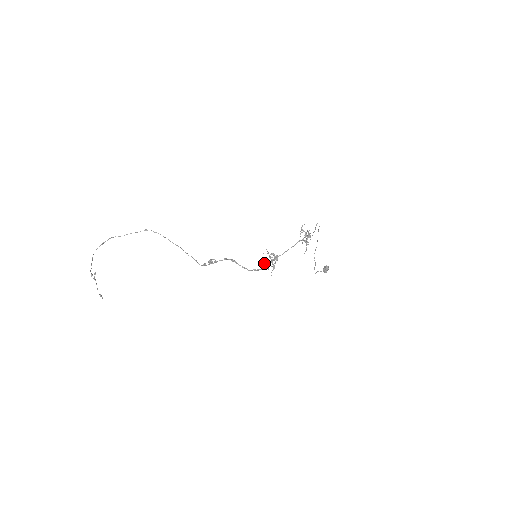
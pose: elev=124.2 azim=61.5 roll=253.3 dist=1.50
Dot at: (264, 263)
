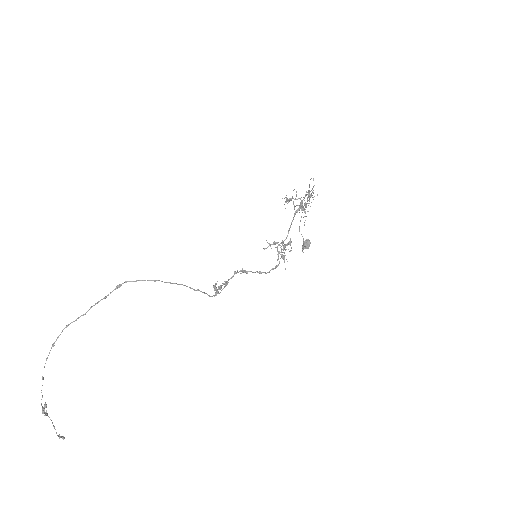
Dot at: (278, 255)
